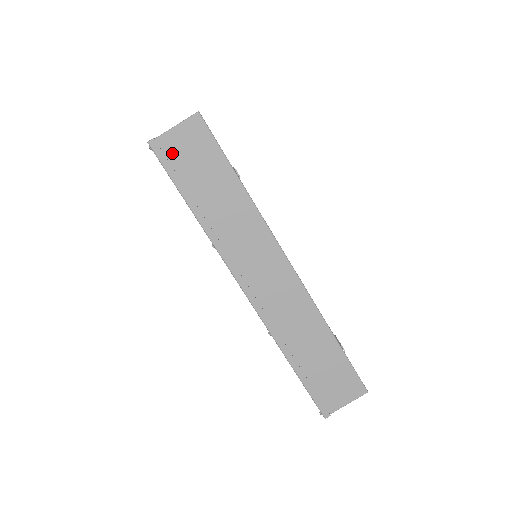
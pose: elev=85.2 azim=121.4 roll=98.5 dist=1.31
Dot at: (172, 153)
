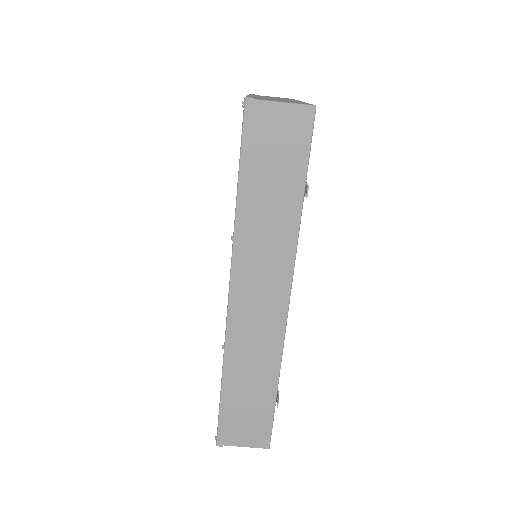
Dot at: (260, 126)
